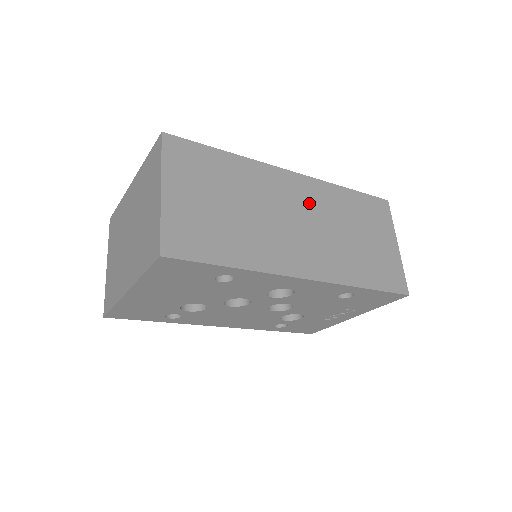
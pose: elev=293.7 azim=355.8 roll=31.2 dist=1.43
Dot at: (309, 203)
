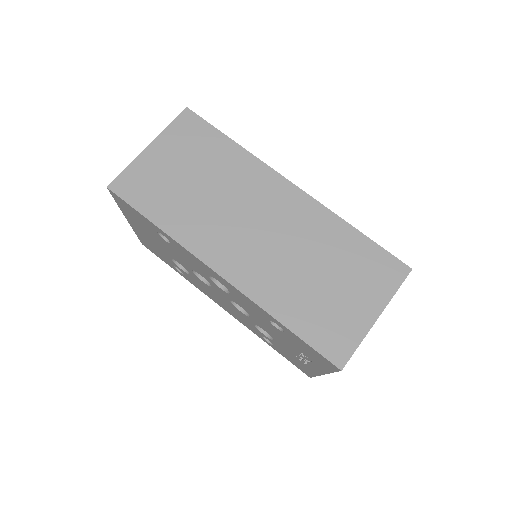
Dot at: (287, 218)
